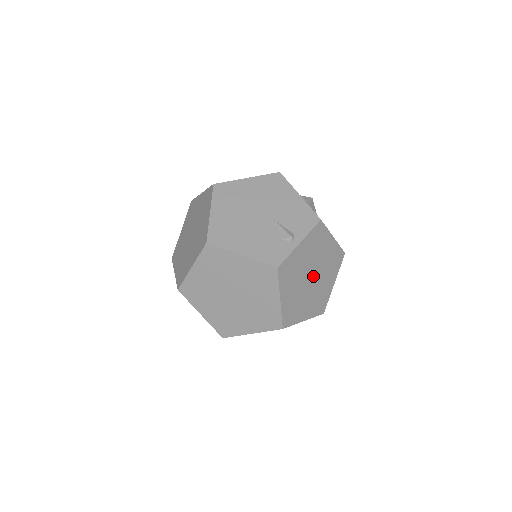
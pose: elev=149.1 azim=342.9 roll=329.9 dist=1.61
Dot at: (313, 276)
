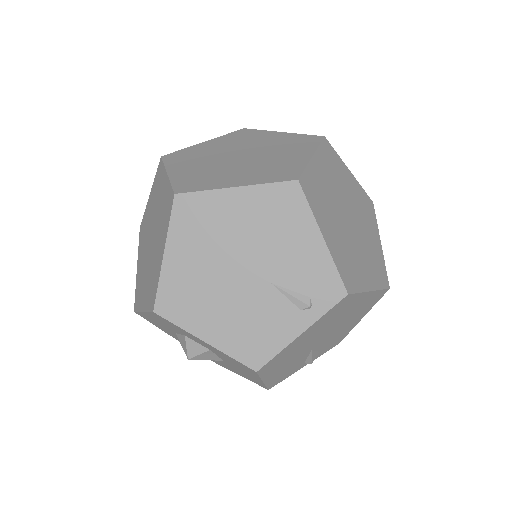
Dot at: (244, 156)
